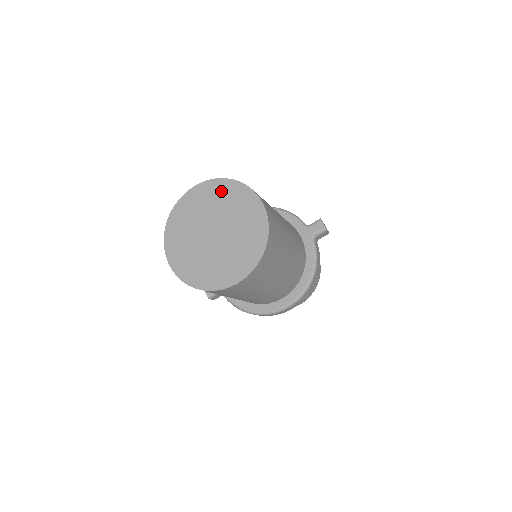
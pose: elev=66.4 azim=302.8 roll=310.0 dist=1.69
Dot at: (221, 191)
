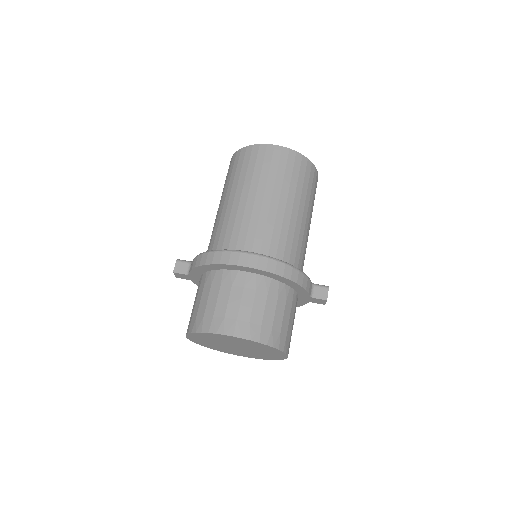
Dot at: occluded
